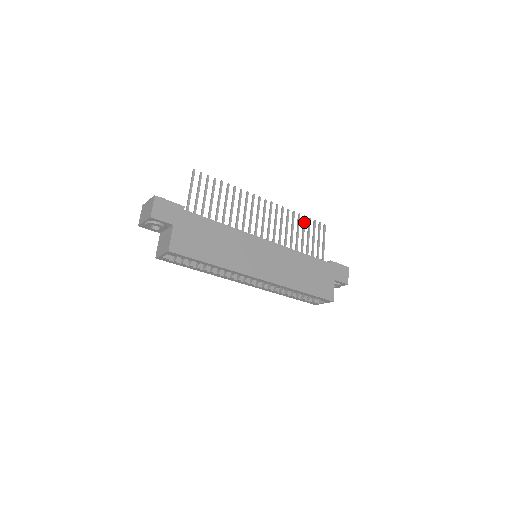
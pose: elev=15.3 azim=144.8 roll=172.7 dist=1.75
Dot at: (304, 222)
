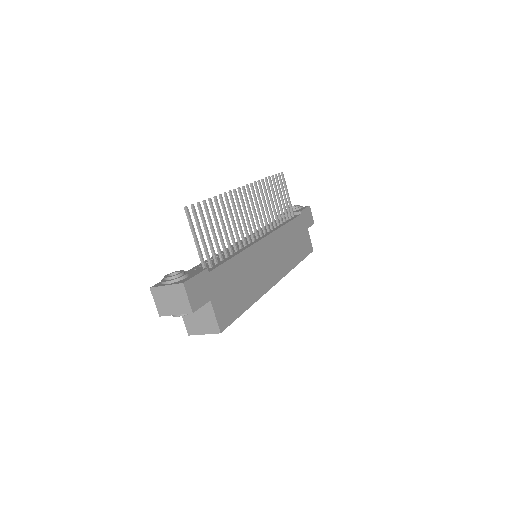
Dot at: (272, 185)
